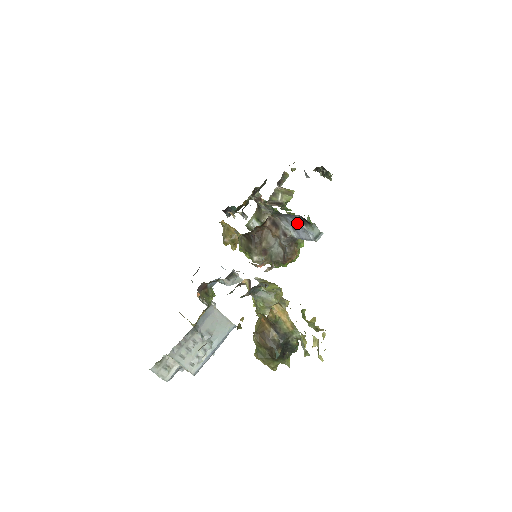
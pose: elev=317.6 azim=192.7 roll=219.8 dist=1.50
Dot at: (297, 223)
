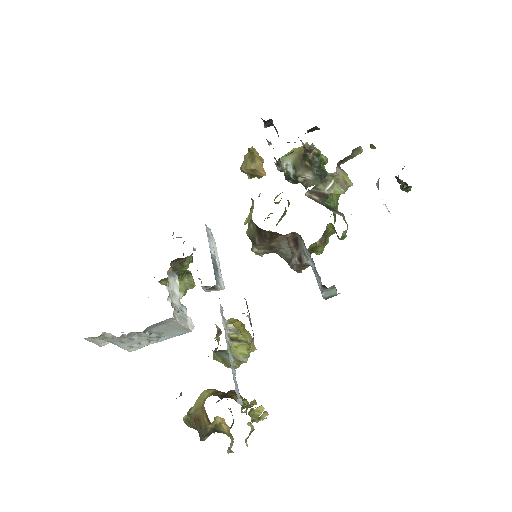
Dot at: occluded
